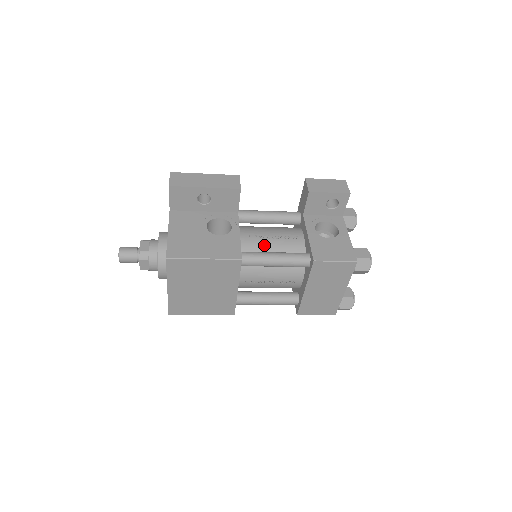
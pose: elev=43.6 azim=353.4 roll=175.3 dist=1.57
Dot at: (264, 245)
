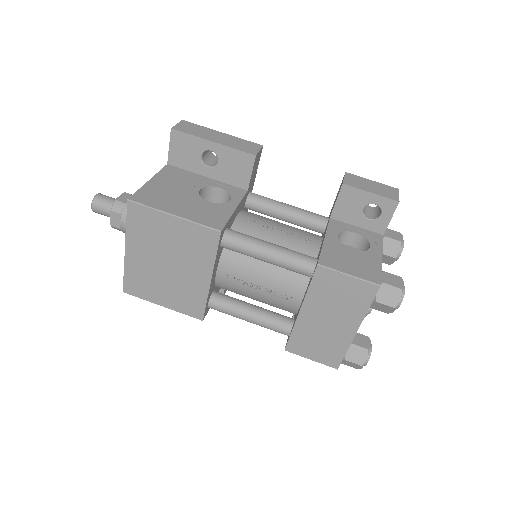
Dot at: (264, 235)
